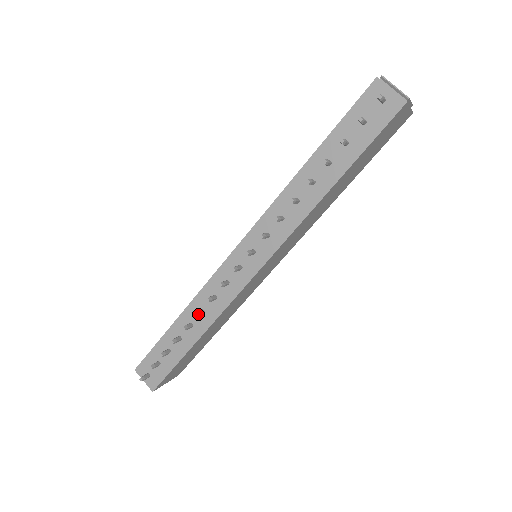
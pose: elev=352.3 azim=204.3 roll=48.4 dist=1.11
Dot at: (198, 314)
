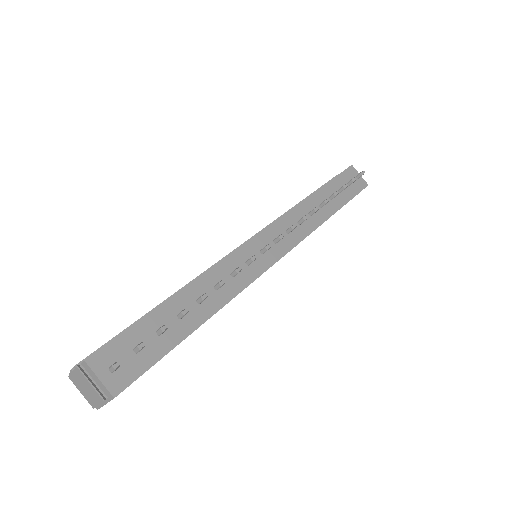
Dot at: occluded
